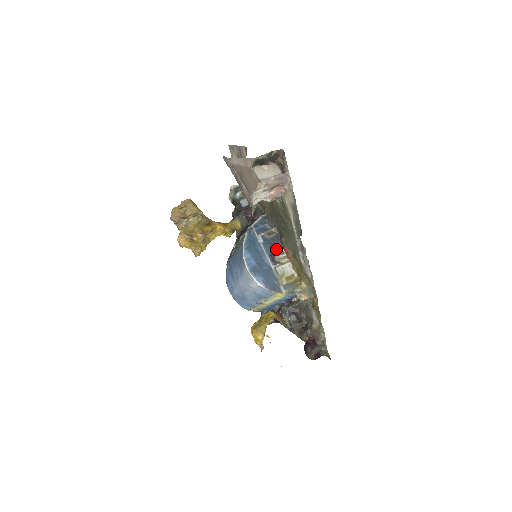
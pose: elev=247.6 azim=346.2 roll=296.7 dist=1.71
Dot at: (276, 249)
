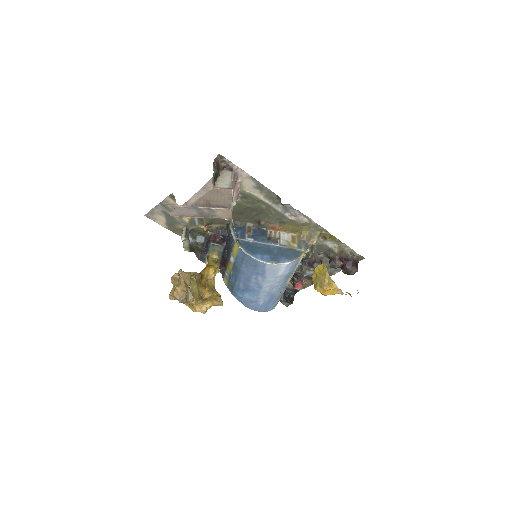
Dot at: (265, 234)
